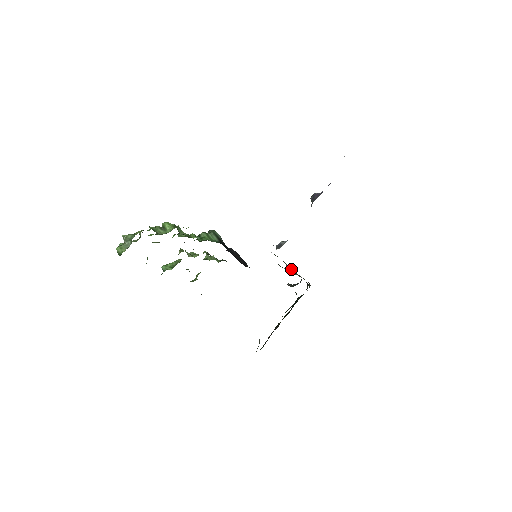
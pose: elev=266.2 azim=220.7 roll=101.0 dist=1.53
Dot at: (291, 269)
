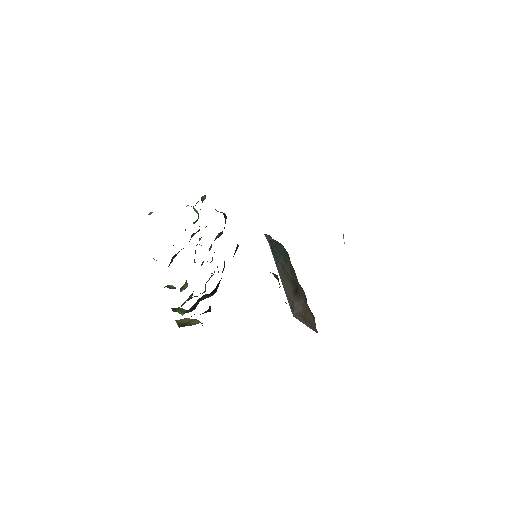
Dot at: (290, 274)
